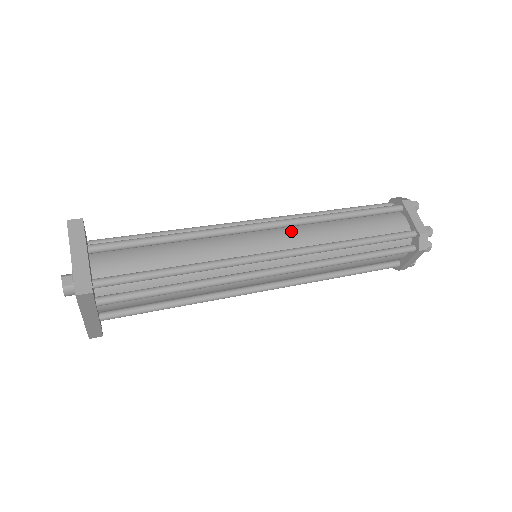
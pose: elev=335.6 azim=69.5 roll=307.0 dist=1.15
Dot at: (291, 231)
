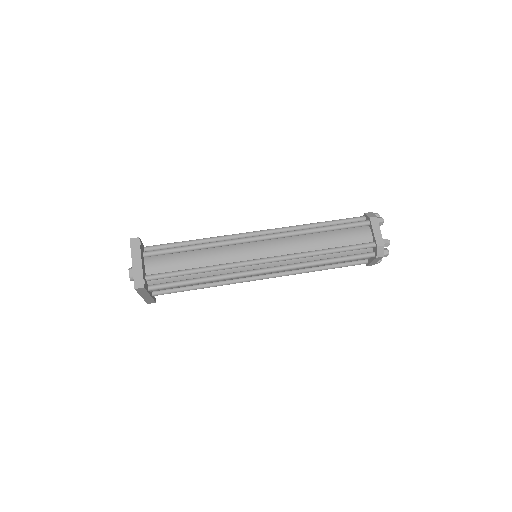
Dot at: (279, 242)
